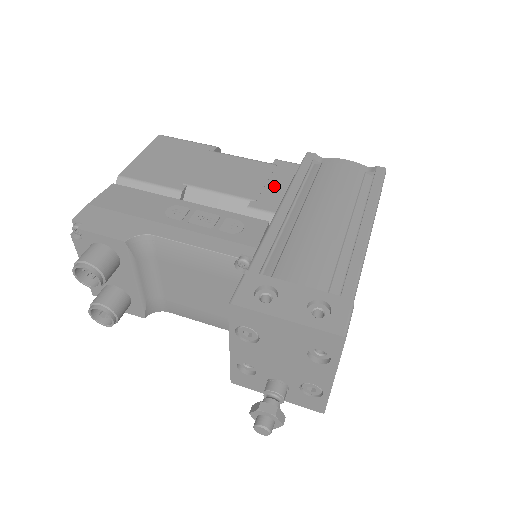
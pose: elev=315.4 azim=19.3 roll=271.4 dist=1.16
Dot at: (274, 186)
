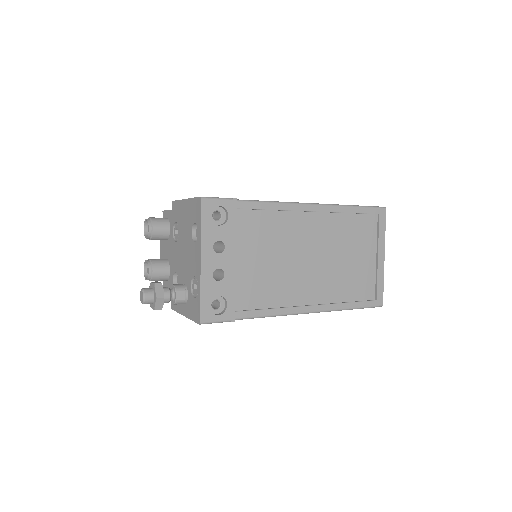
Dot at: occluded
